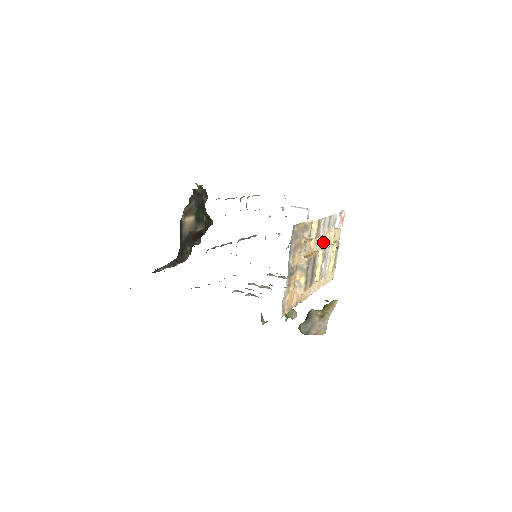
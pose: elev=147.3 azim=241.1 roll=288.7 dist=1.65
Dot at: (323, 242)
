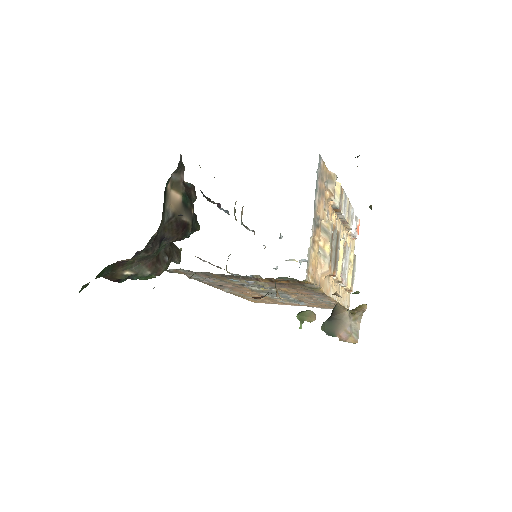
Dot at: (341, 236)
